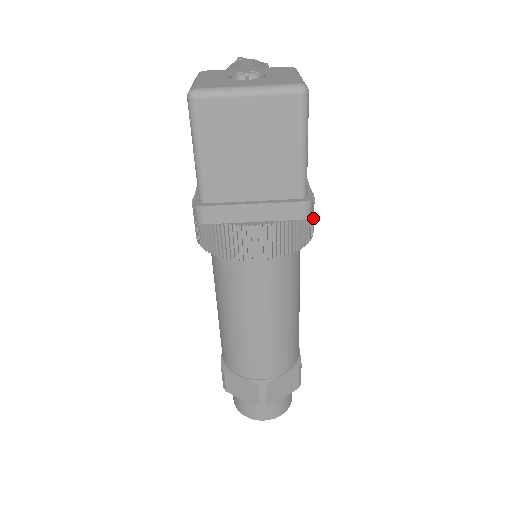
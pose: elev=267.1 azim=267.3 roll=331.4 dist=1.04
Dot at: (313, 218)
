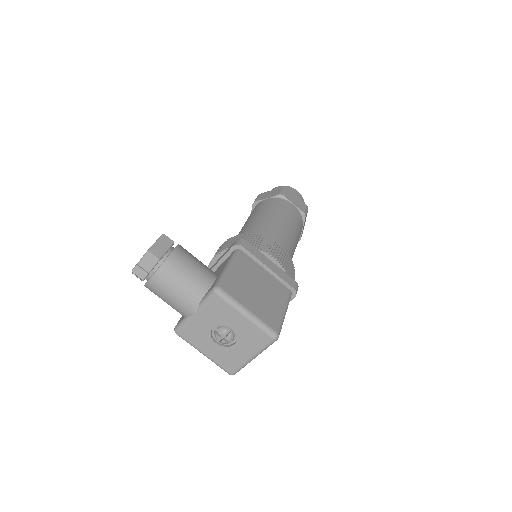
Dot at: (285, 260)
